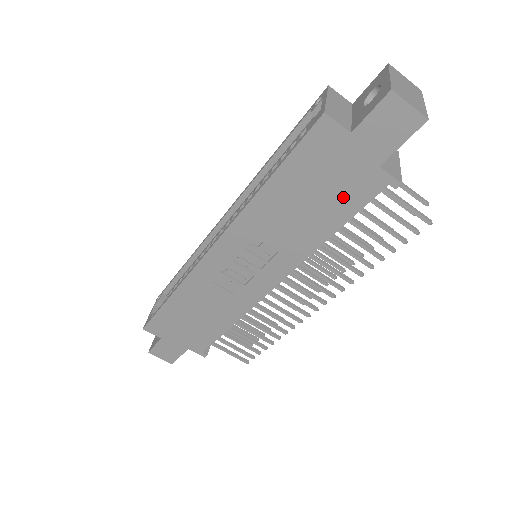
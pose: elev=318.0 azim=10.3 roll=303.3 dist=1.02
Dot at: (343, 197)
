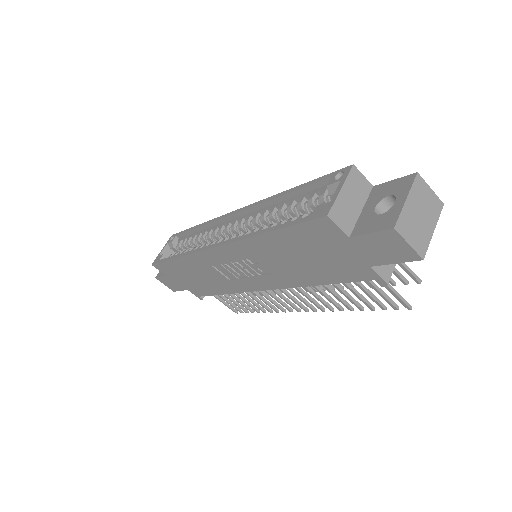
Dot at: (333, 269)
